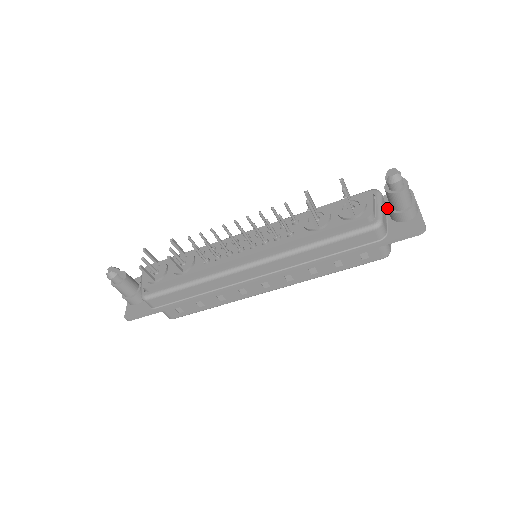
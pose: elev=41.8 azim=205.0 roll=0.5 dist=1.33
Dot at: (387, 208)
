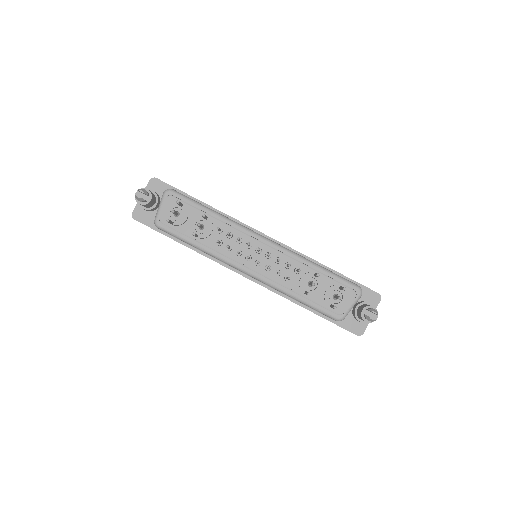
Dot at: occluded
